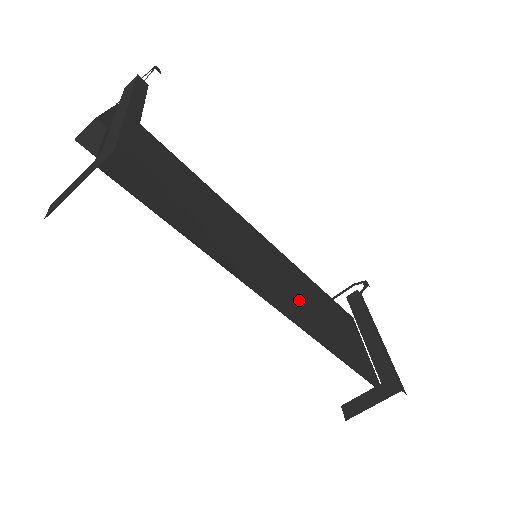
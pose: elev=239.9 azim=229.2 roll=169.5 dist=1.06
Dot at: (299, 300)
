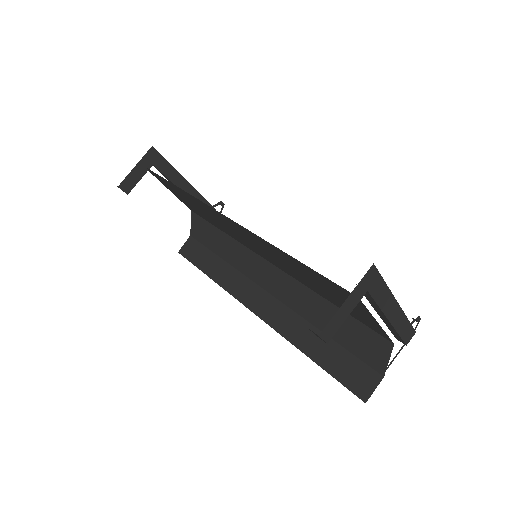
Dot at: occluded
